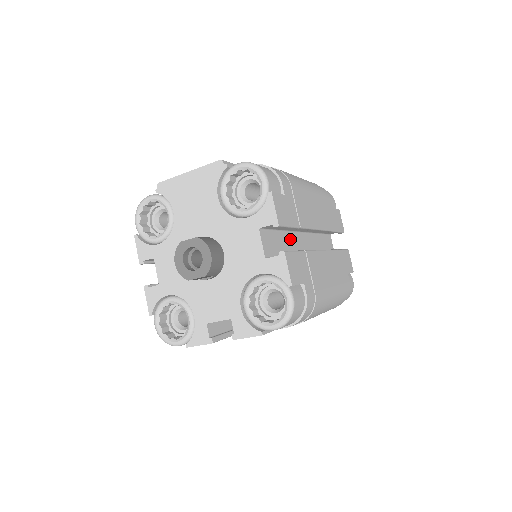
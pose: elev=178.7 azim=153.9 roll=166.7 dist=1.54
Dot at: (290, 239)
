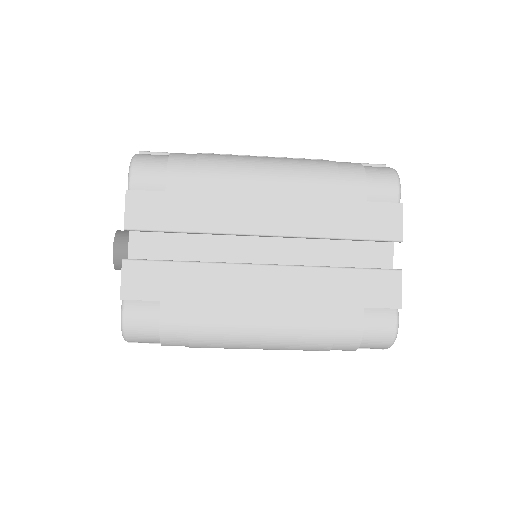
Dot at: (216, 244)
